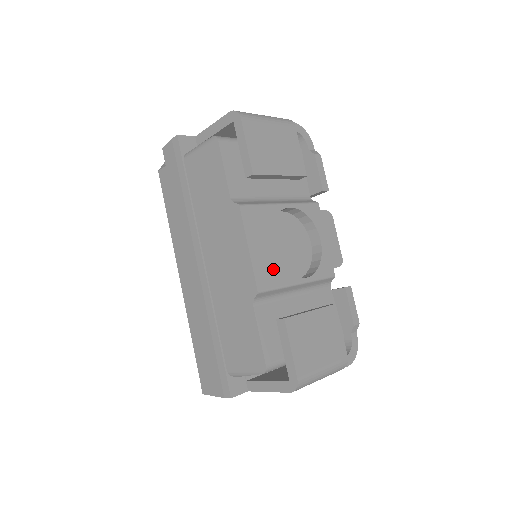
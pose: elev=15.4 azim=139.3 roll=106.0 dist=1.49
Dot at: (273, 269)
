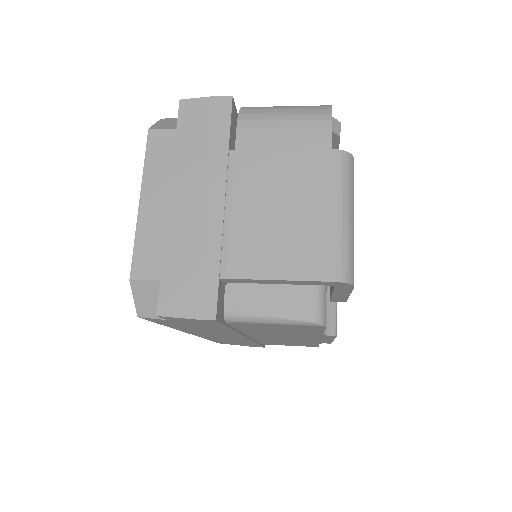
Dot at: occluded
